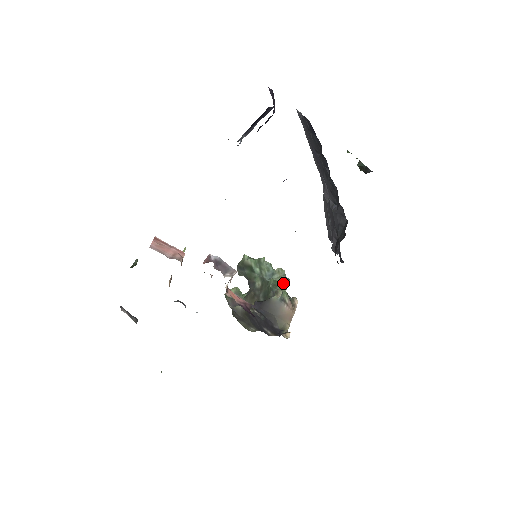
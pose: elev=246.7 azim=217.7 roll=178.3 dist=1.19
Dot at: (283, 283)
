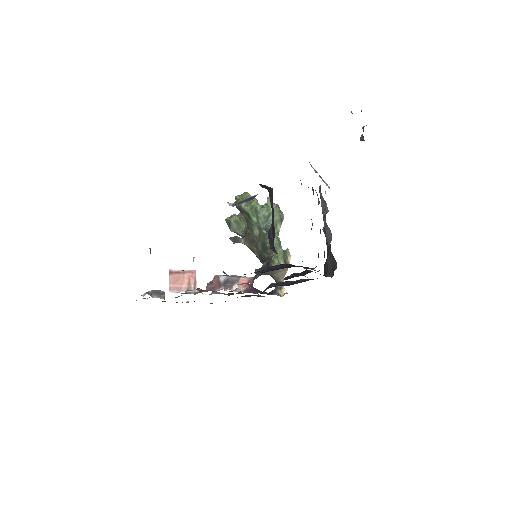
Dot at: (278, 222)
